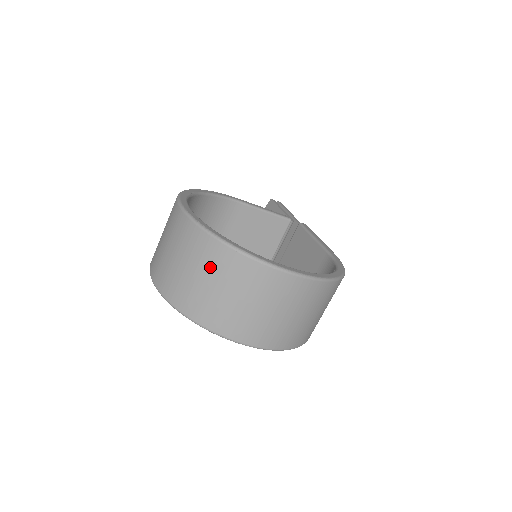
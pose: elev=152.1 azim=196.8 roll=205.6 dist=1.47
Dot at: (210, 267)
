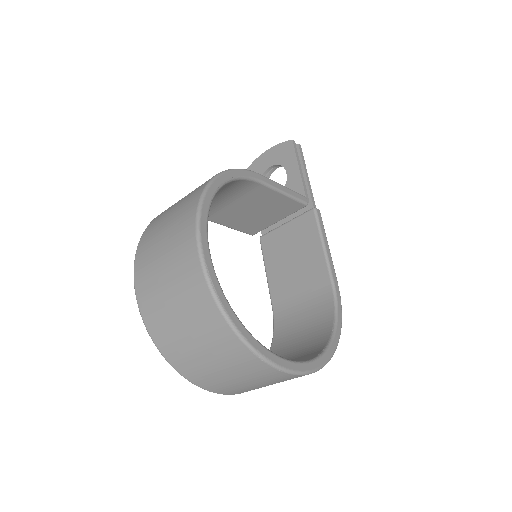
Dot at: (214, 346)
